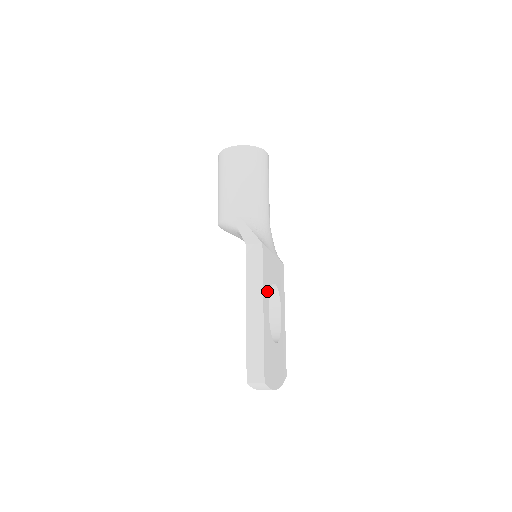
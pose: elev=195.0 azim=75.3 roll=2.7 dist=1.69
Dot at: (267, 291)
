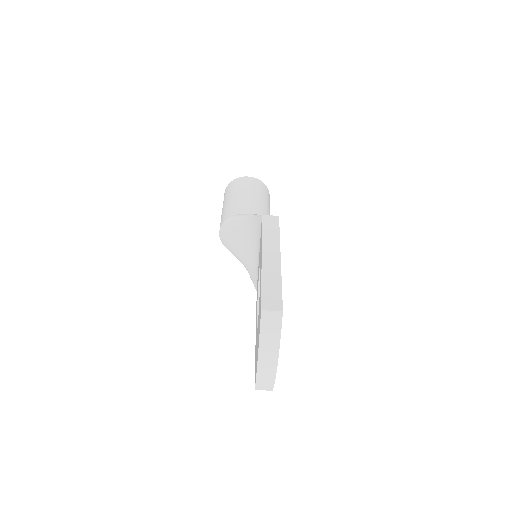
Dot at: occluded
